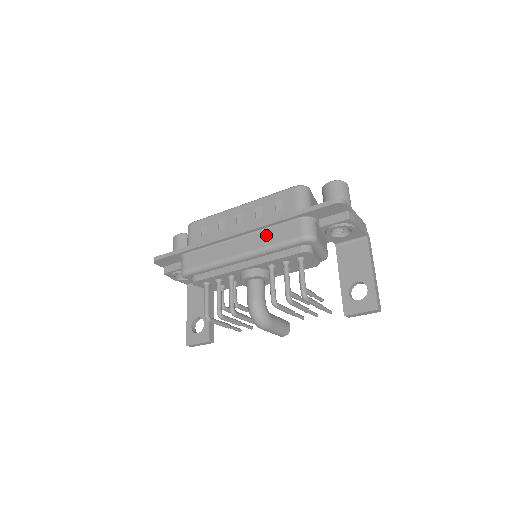
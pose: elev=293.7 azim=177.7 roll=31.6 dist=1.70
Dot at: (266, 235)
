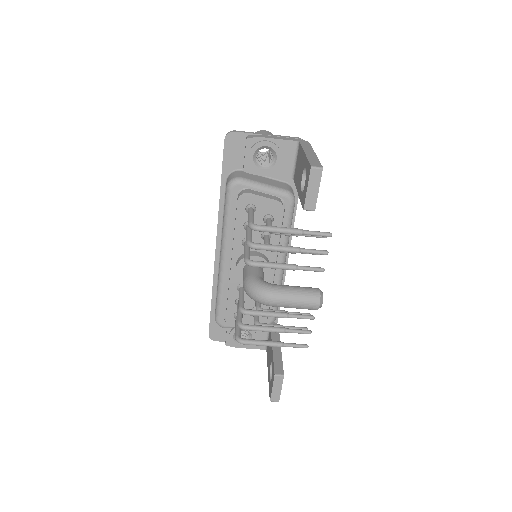
Dot at: occluded
